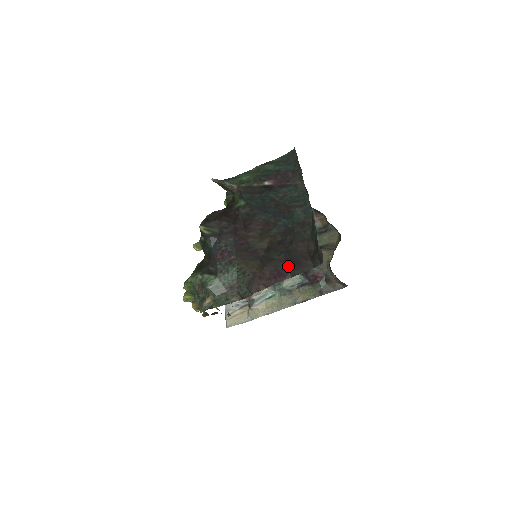
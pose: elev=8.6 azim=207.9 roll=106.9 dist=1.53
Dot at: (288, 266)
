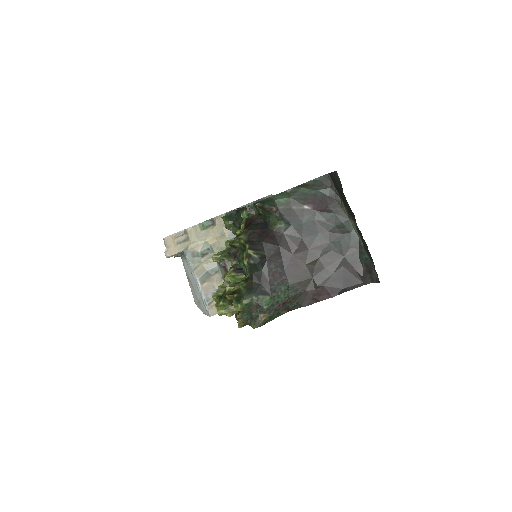
Dot at: (340, 284)
